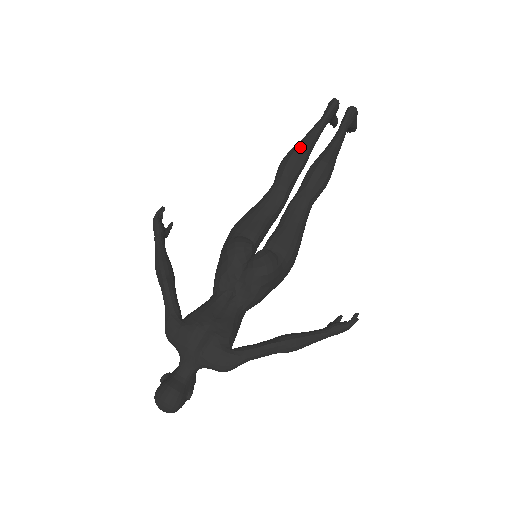
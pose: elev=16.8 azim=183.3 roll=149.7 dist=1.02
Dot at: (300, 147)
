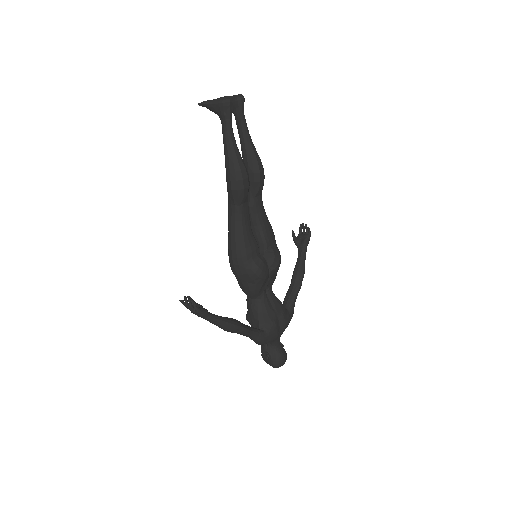
Dot at: (242, 167)
